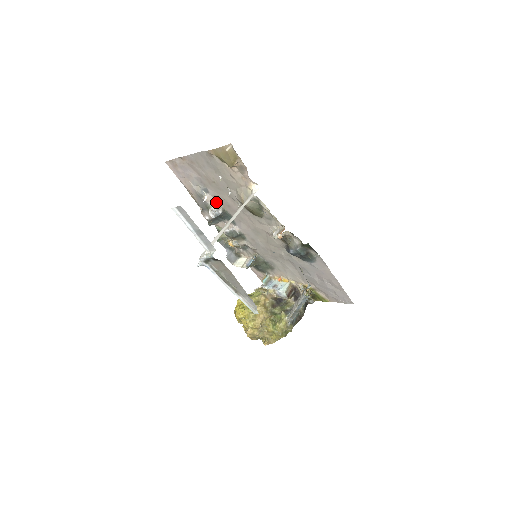
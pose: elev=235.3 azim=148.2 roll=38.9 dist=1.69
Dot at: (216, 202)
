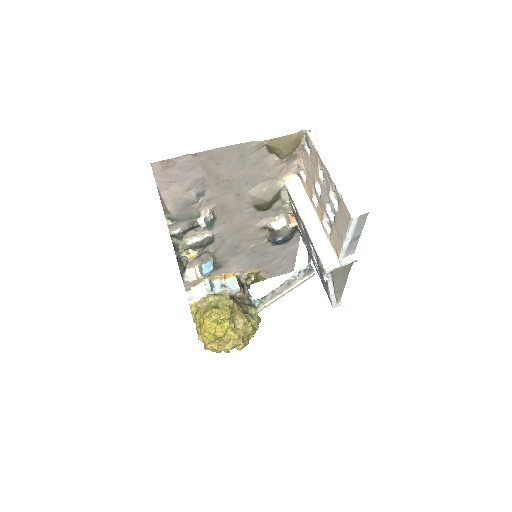
Dot at: (208, 206)
